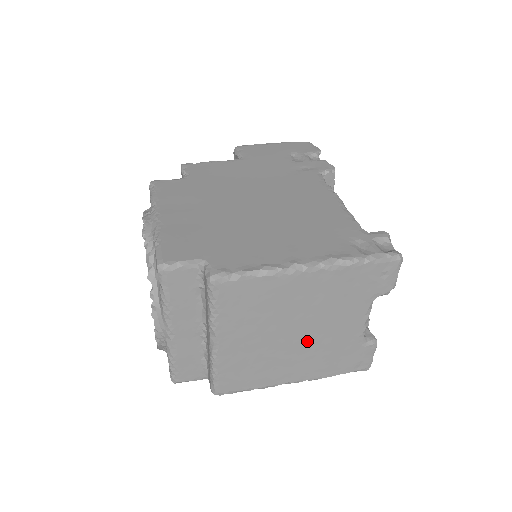
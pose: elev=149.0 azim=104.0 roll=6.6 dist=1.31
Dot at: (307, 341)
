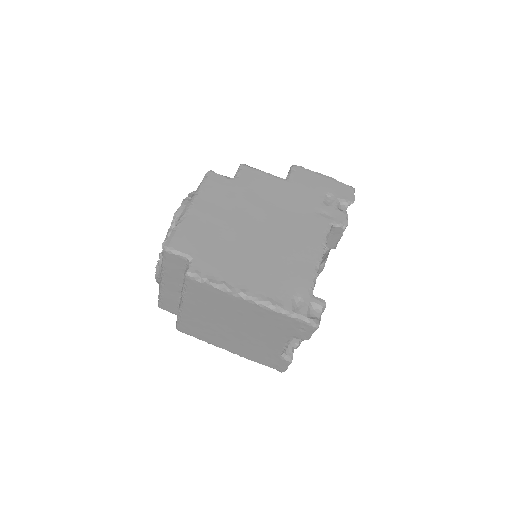
Dot at: (242, 335)
